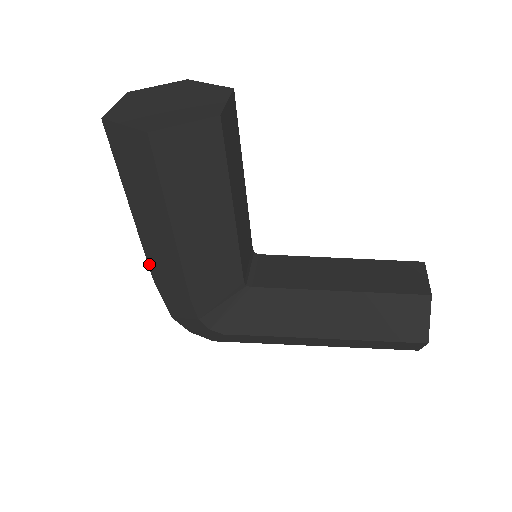
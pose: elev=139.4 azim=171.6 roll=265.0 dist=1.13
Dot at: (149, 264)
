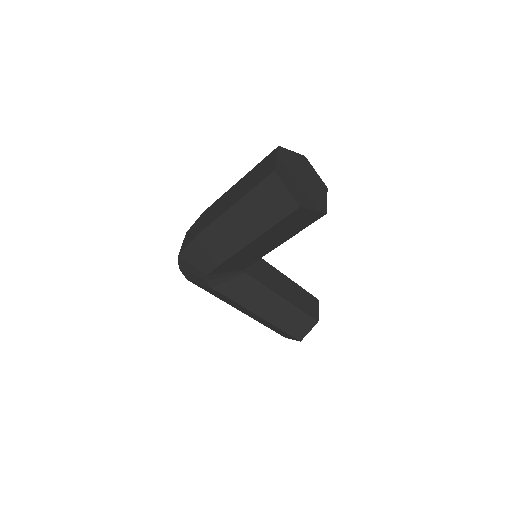
Dot at: (205, 230)
